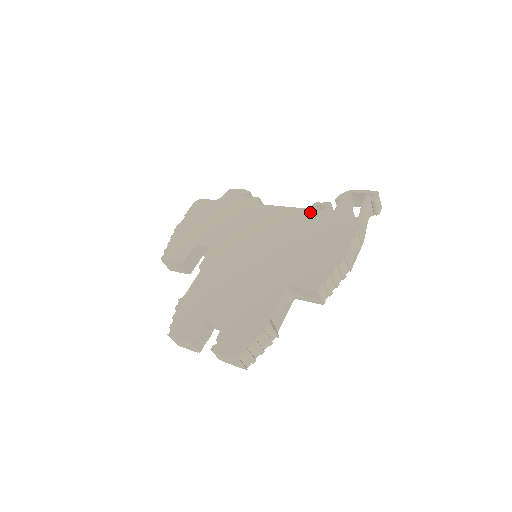
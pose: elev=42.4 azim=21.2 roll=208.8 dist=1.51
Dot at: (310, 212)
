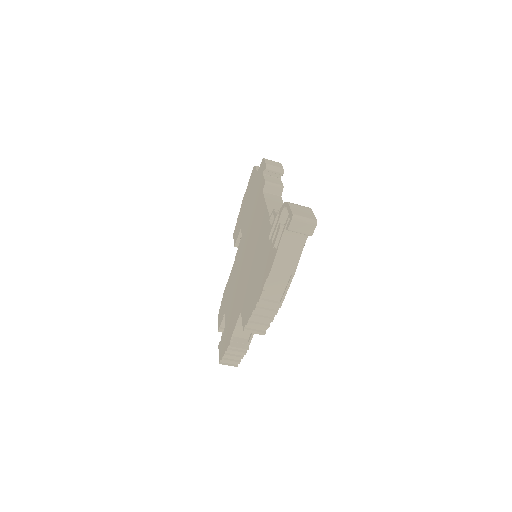
Dot at: (268, 223)
